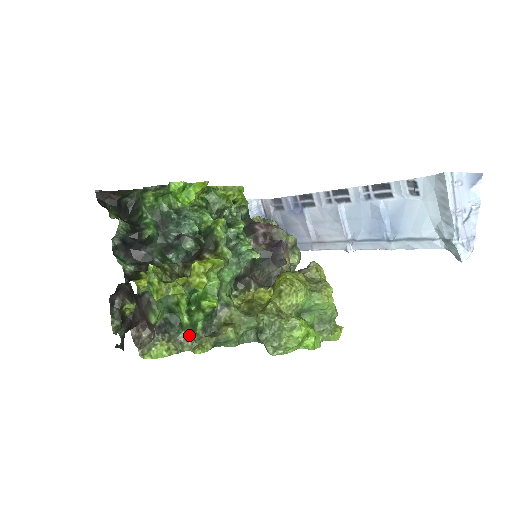
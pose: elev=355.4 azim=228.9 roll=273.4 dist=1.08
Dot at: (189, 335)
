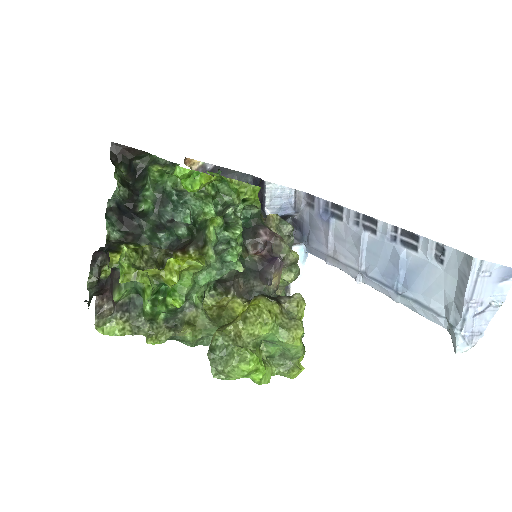
Dot at: (148, 322)
